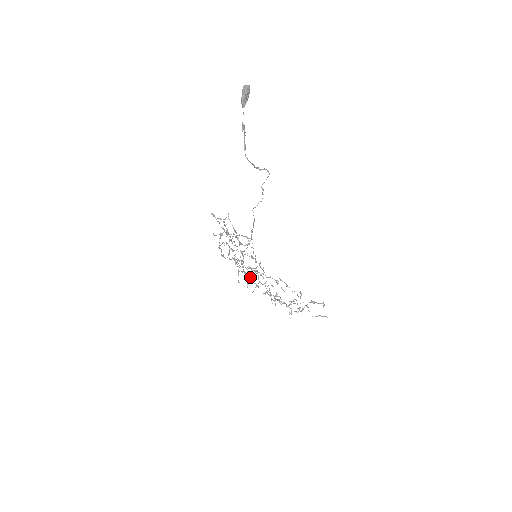
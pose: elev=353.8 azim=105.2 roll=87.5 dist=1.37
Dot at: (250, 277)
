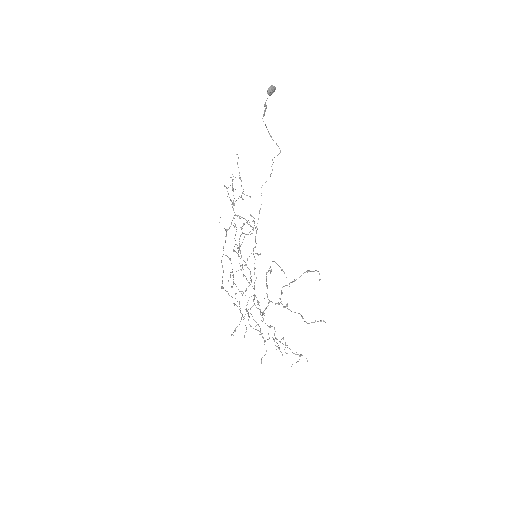
Dot at: (245, 291)
